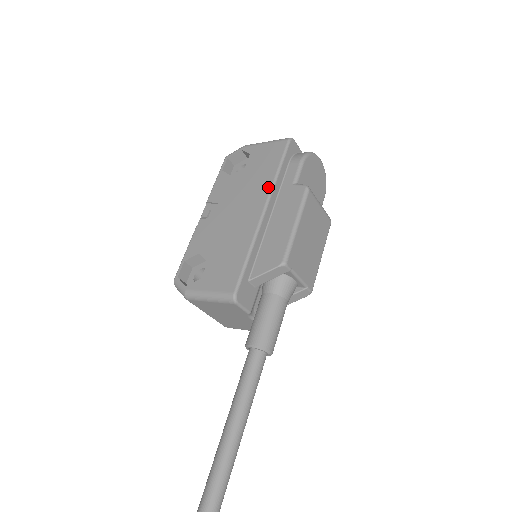
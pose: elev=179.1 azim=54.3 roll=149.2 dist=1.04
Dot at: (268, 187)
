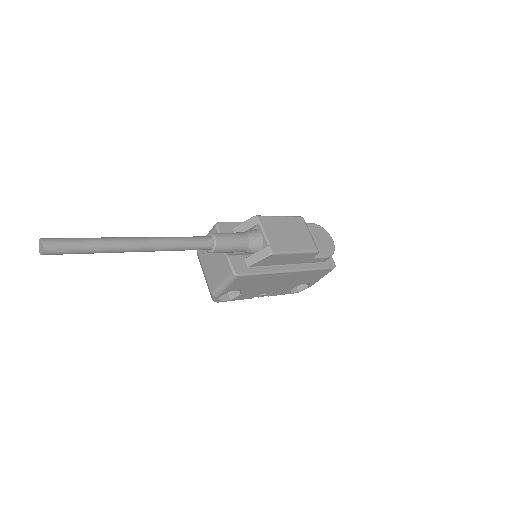
Dot at: occluded
